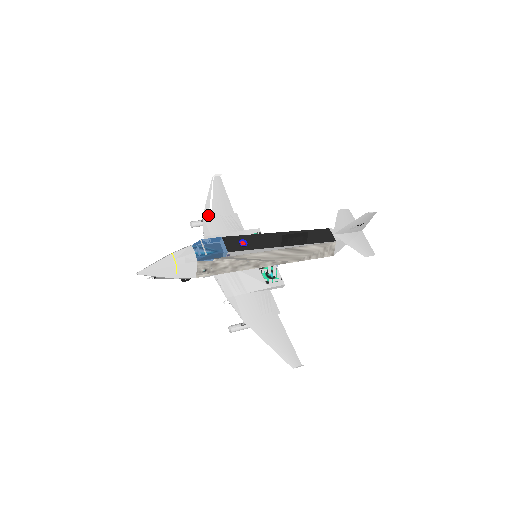
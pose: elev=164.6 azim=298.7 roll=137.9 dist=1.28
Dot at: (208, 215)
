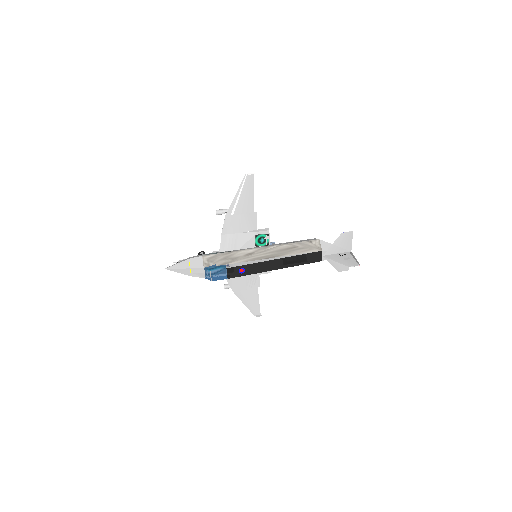
Dot at: (230, 215)
